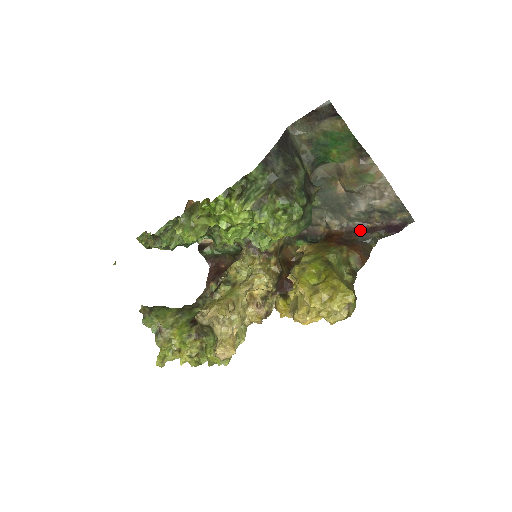
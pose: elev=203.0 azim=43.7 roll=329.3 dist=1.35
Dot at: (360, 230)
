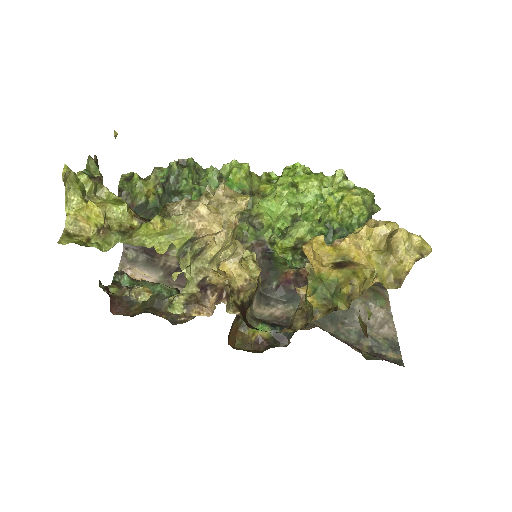
Dot at: (347, 343)
